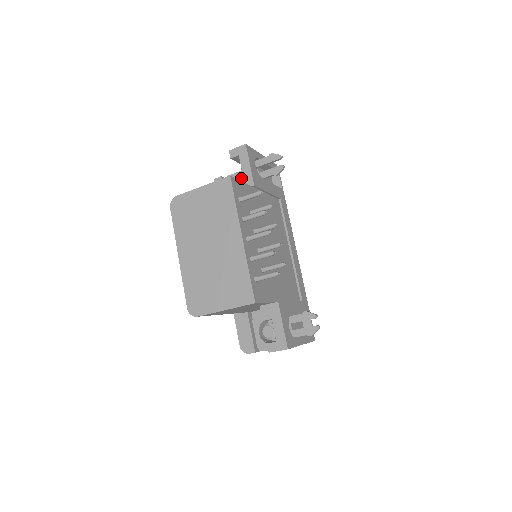
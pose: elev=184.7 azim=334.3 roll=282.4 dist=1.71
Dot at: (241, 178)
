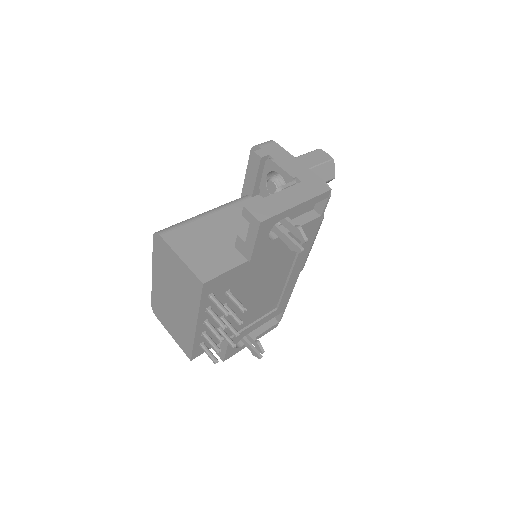
Dot at: (242, 243)
